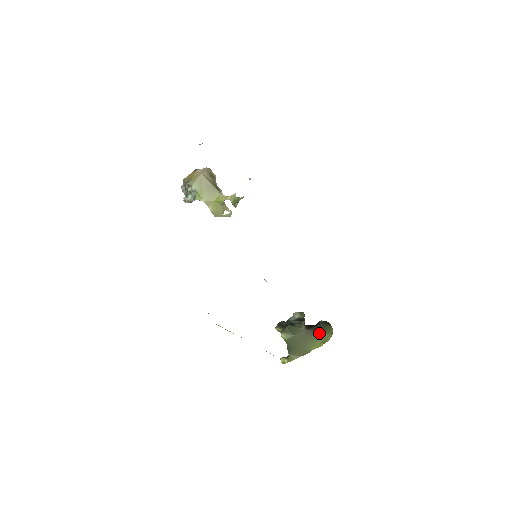
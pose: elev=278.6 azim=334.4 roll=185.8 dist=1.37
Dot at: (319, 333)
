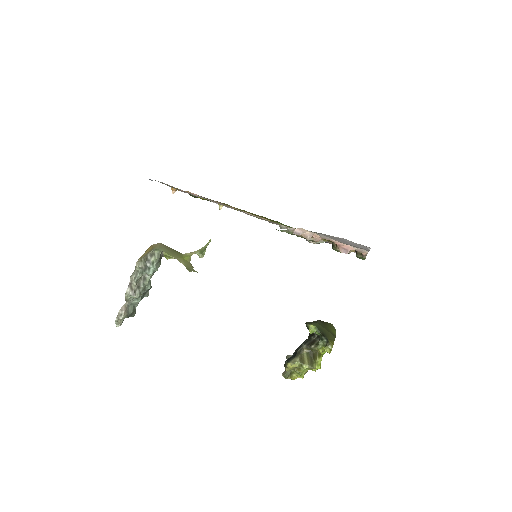
Dot at: (326, 323)
